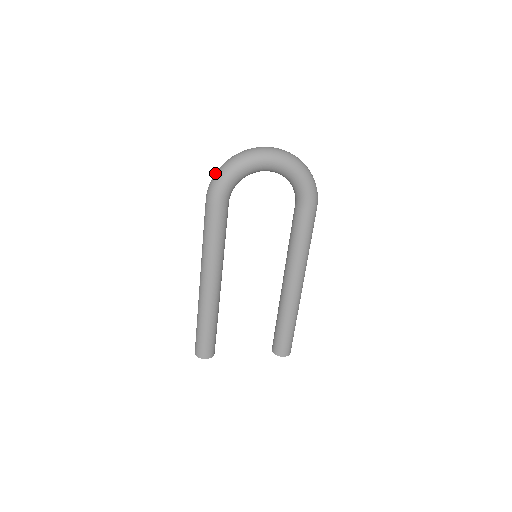
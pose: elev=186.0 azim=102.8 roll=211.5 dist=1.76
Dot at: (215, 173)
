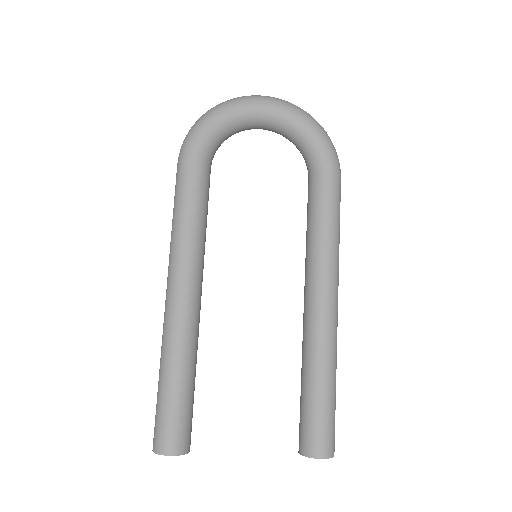
Dot at: occluded
